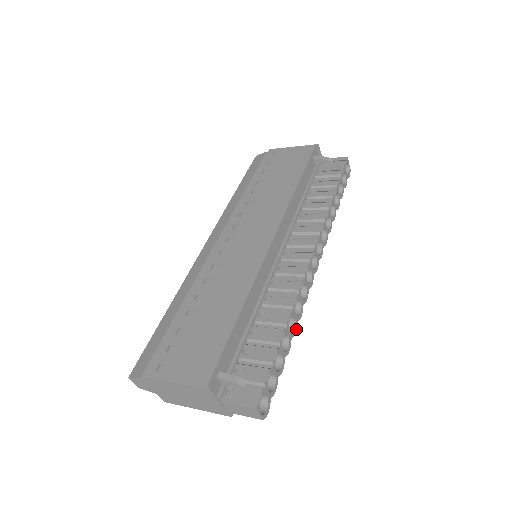
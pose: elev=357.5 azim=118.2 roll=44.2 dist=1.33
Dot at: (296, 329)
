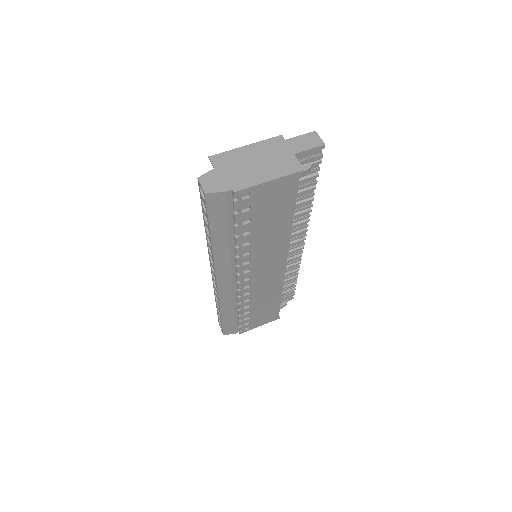
Dot at: occluded
